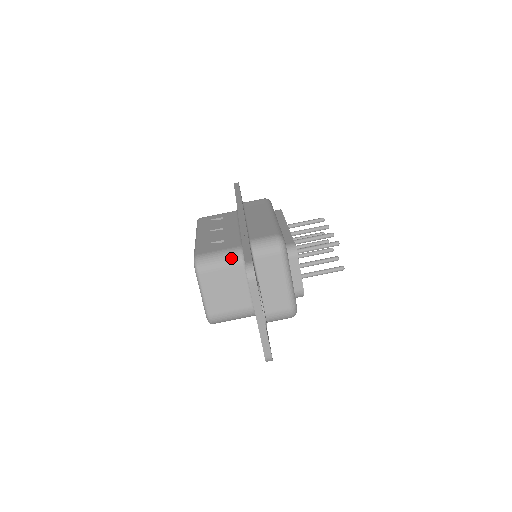
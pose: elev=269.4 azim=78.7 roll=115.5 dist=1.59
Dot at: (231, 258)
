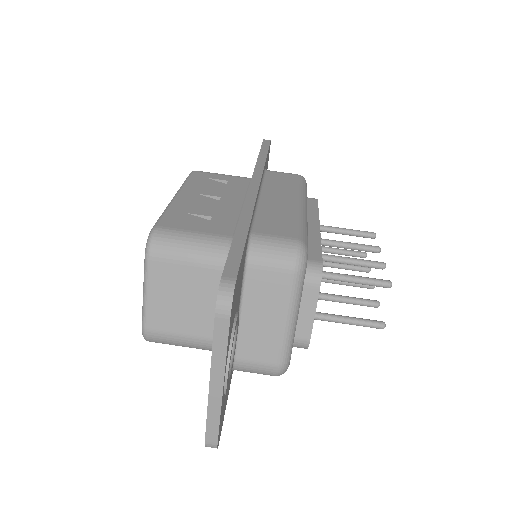
Dot at: (210, 252)
